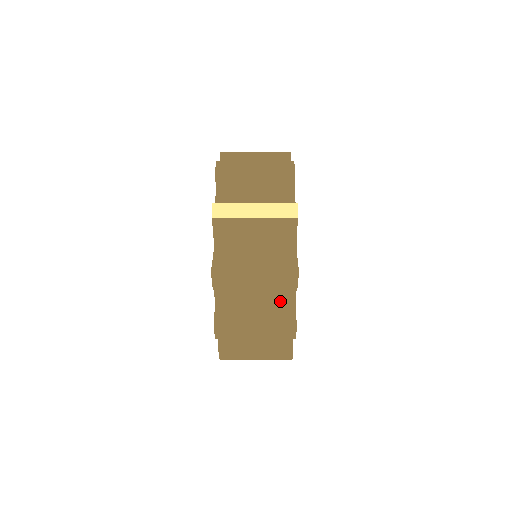
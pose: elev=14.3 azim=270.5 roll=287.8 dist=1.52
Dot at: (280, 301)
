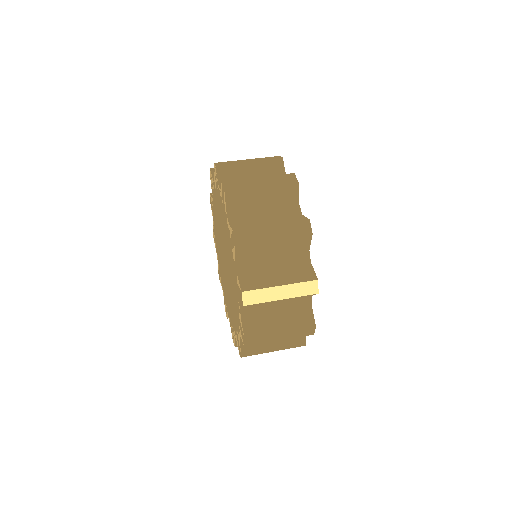
Dot at: occluded
